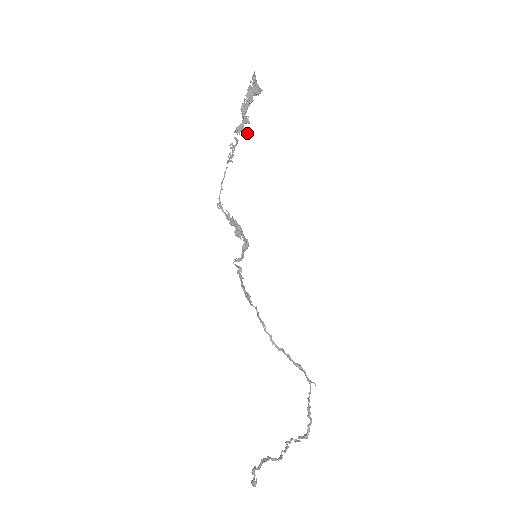
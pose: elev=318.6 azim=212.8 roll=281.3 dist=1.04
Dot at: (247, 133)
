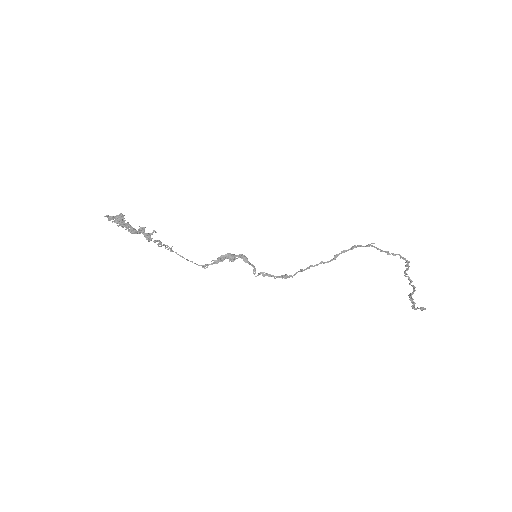
Dot at: (153, 231)
